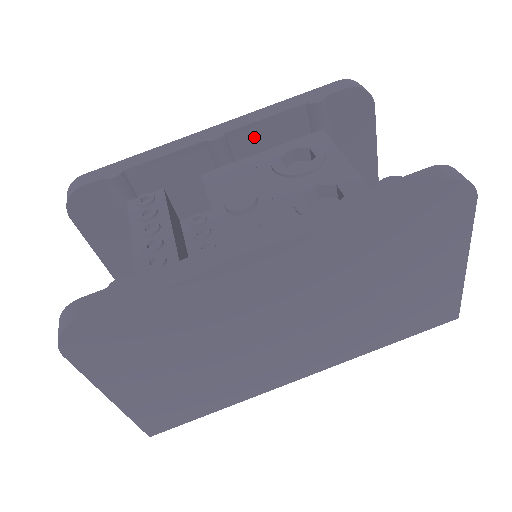
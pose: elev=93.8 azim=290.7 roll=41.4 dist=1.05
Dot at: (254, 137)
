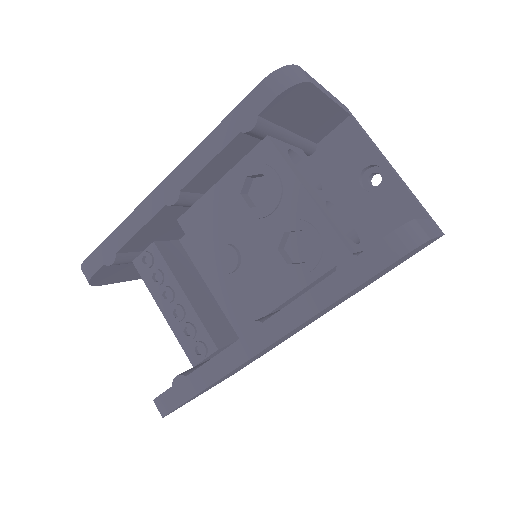
Dot at: (206, 175)
